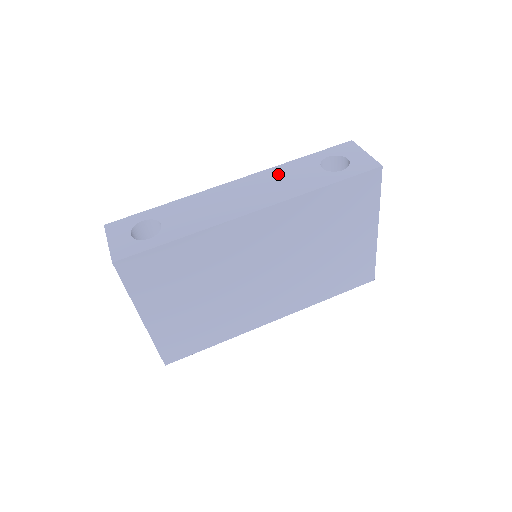
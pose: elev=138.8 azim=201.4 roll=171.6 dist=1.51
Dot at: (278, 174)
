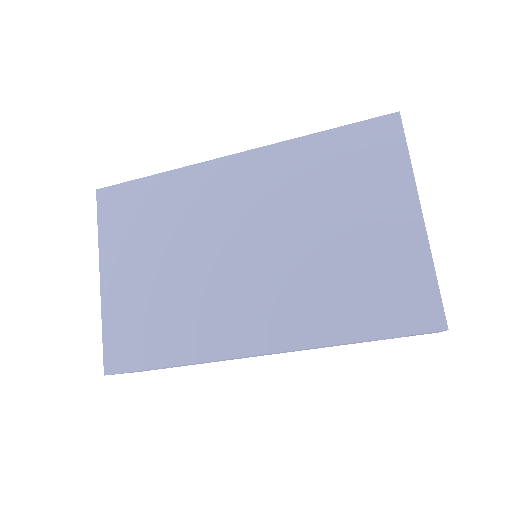
Dot at: occluded
